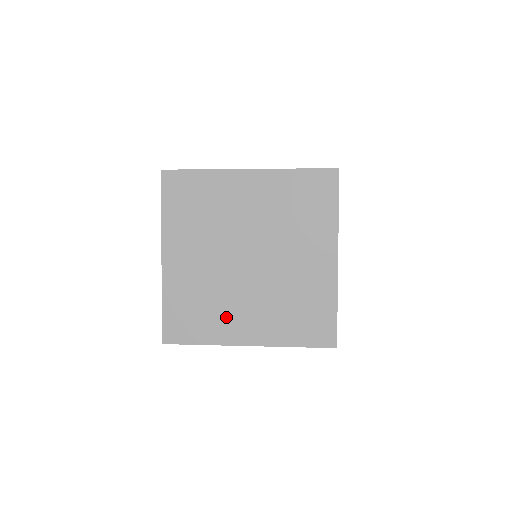
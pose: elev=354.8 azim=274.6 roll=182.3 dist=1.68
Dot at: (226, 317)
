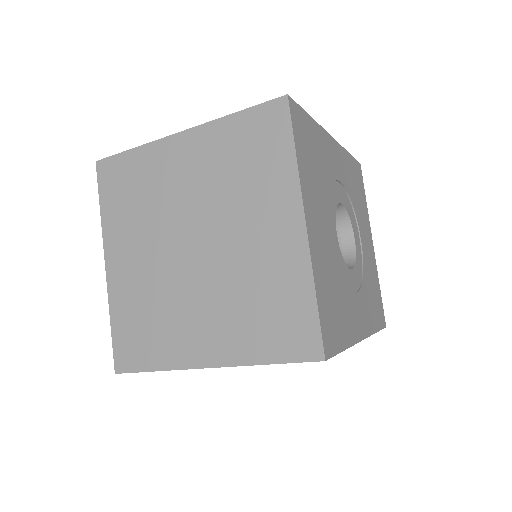
Dot at: (177, 330)
